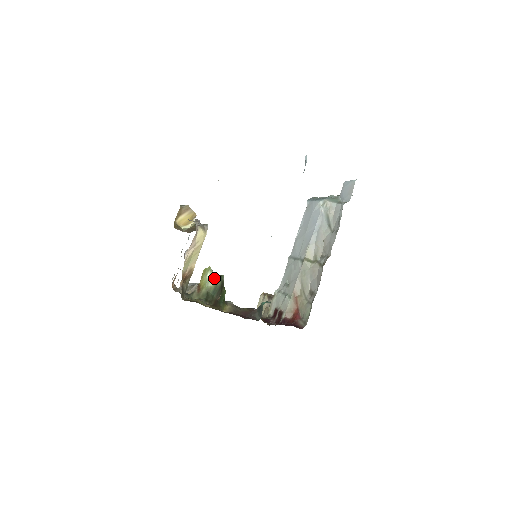
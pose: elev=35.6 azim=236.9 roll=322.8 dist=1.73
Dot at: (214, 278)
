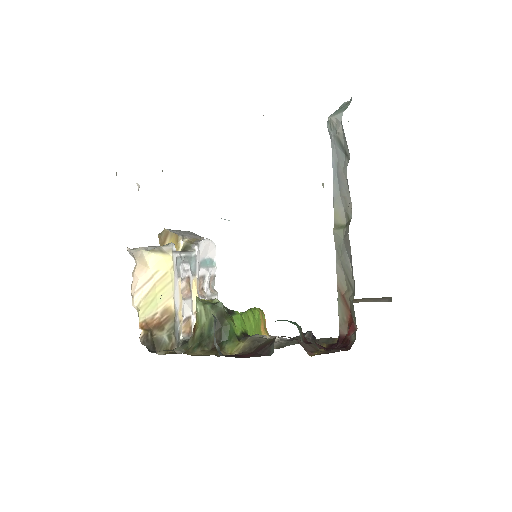
Dot at: (204, 310)
